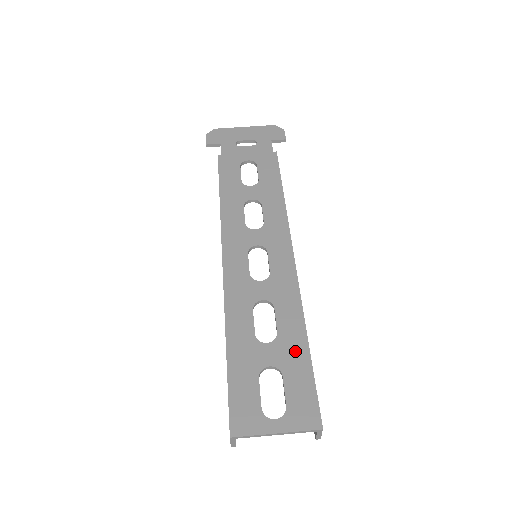
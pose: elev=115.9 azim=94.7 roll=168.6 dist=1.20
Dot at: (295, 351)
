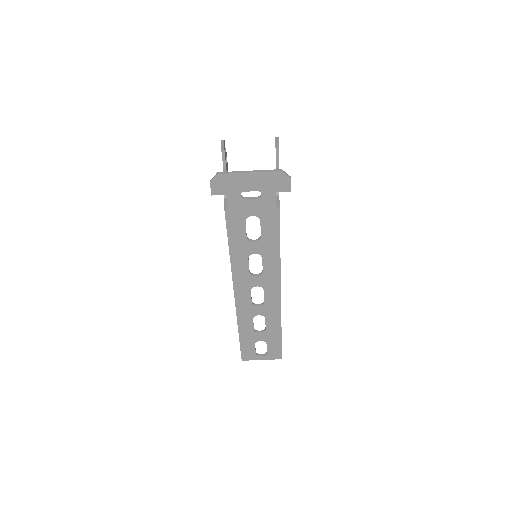
Dot at: (274, 336)
